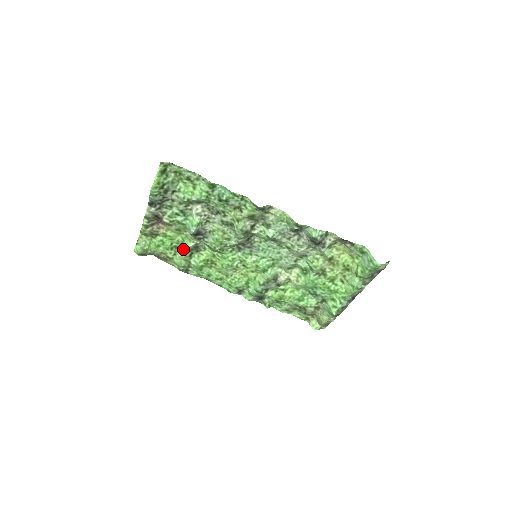
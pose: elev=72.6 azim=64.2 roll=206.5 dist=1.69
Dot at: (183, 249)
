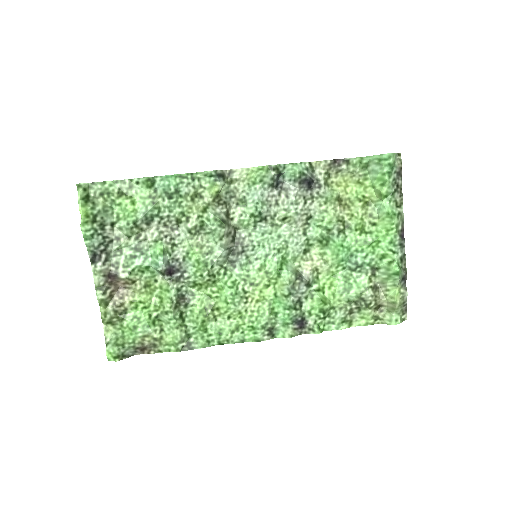
Dot at: (166, 309)
